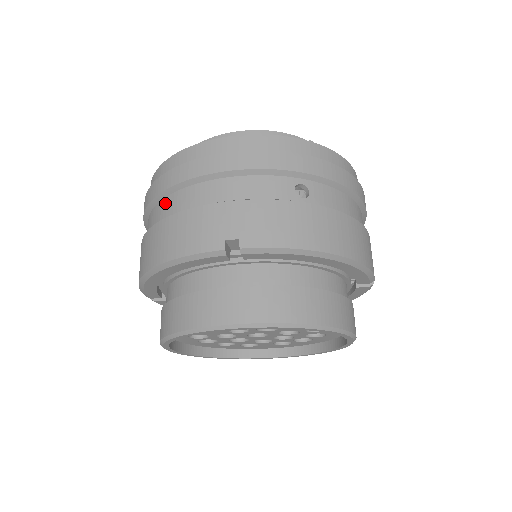
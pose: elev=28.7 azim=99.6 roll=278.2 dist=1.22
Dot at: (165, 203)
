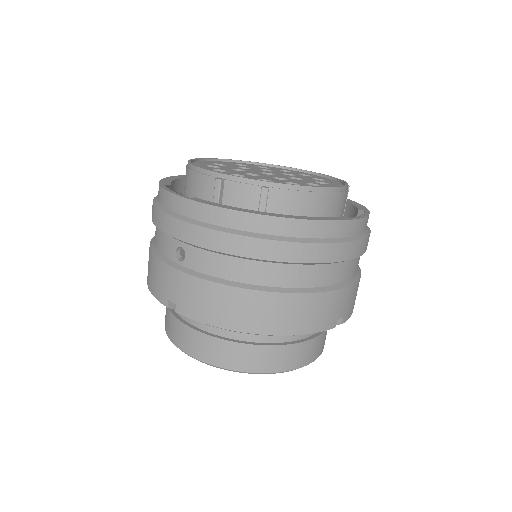
Dot at: (286, 270)
